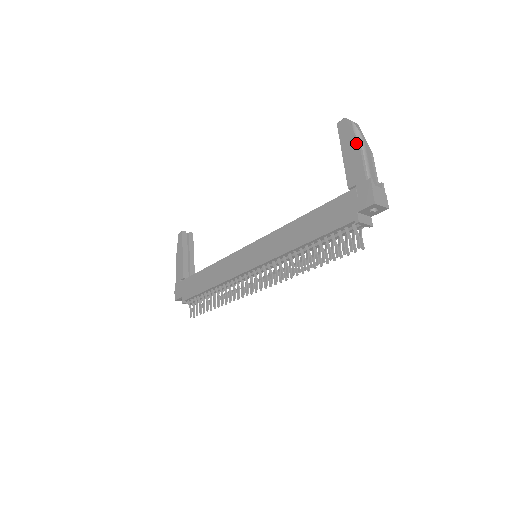
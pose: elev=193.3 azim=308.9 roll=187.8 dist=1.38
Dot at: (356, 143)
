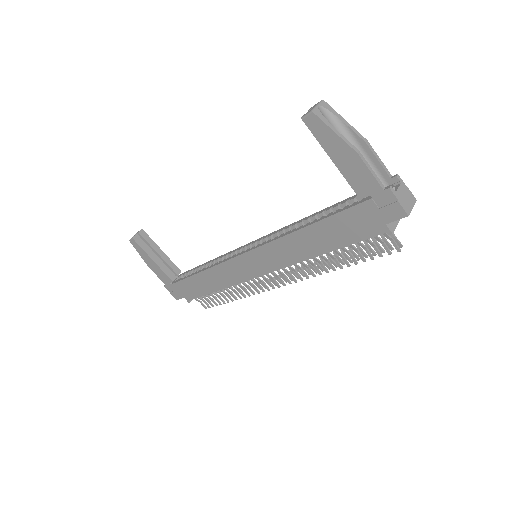
Dot at: (348, 146)
